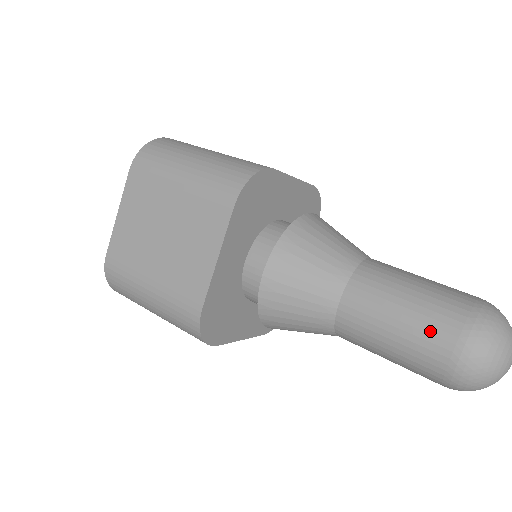
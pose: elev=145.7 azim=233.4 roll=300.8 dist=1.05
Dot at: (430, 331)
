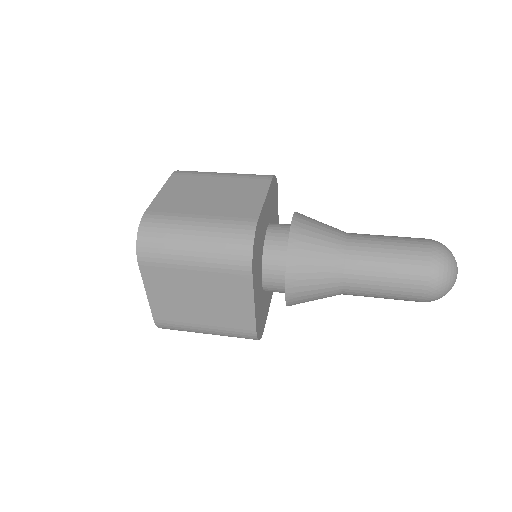
Dot at: (409, 287)
